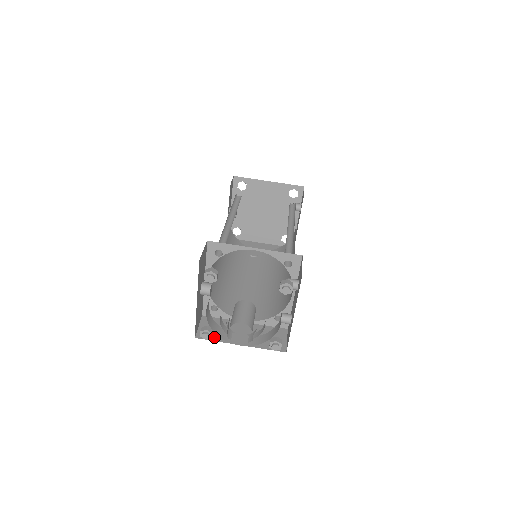
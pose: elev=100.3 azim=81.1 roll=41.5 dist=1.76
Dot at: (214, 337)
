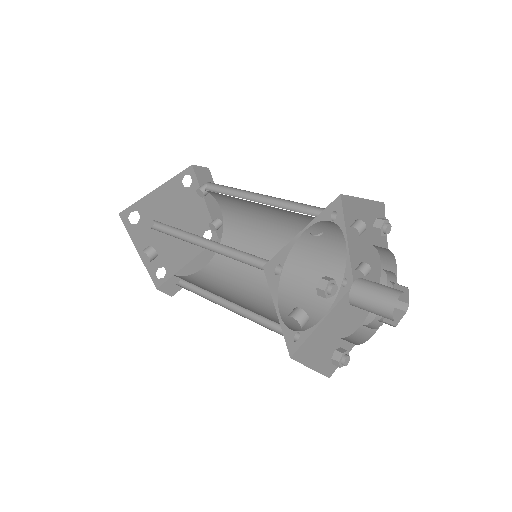
Dot at: occluded
